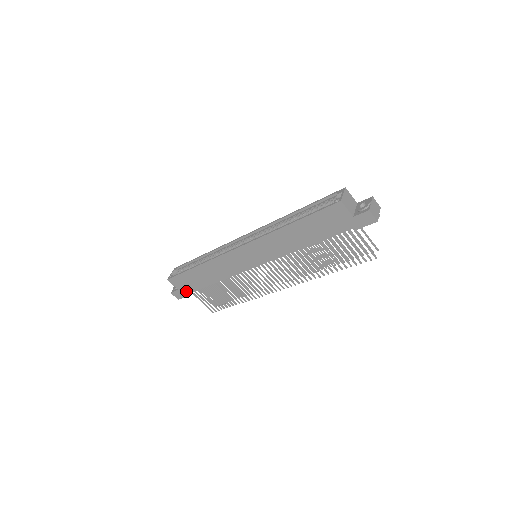
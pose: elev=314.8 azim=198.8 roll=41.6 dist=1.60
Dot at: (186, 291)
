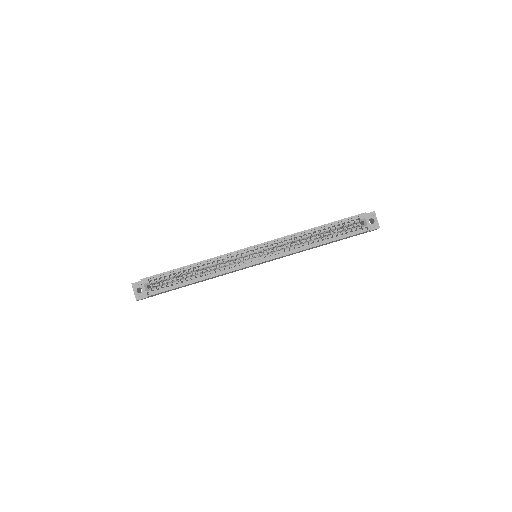
Dot at: occluded
